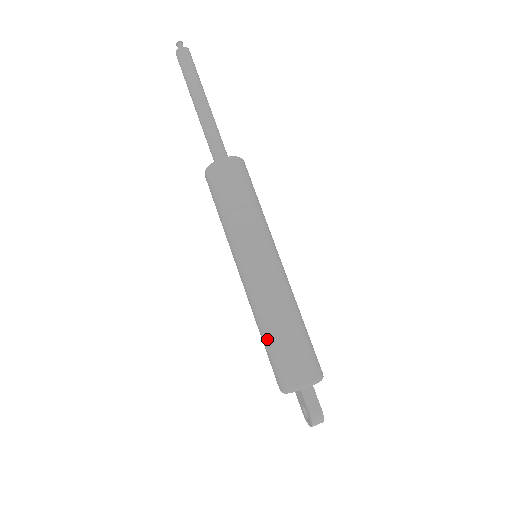
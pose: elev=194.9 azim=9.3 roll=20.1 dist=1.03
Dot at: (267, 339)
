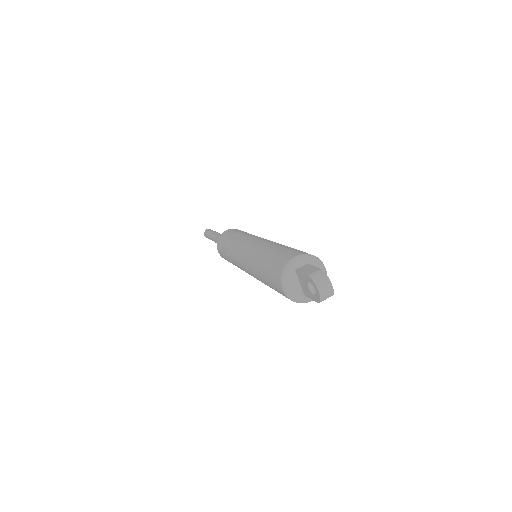
Dot at: (261, 268)
